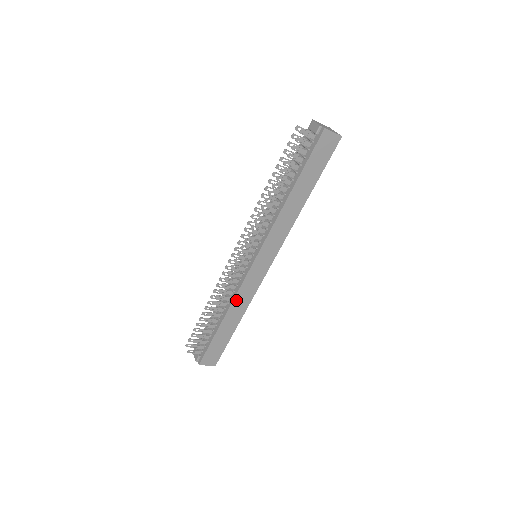
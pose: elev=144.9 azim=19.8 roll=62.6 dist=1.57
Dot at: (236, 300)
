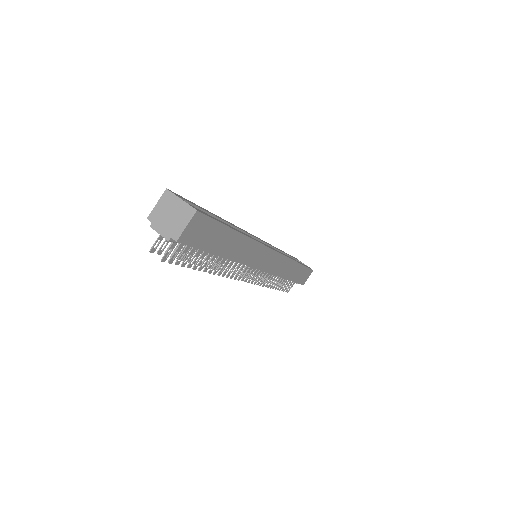
Dot at: (281, 274)
